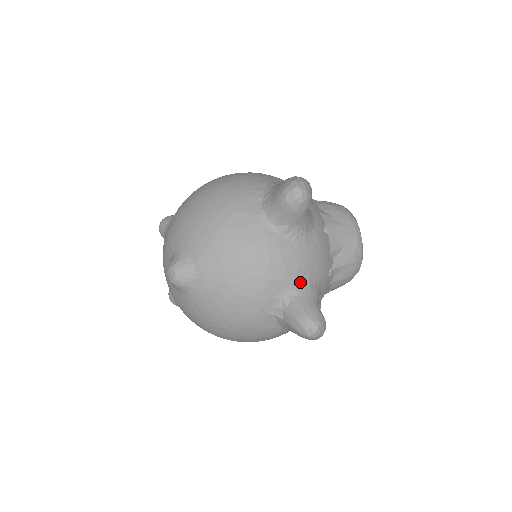
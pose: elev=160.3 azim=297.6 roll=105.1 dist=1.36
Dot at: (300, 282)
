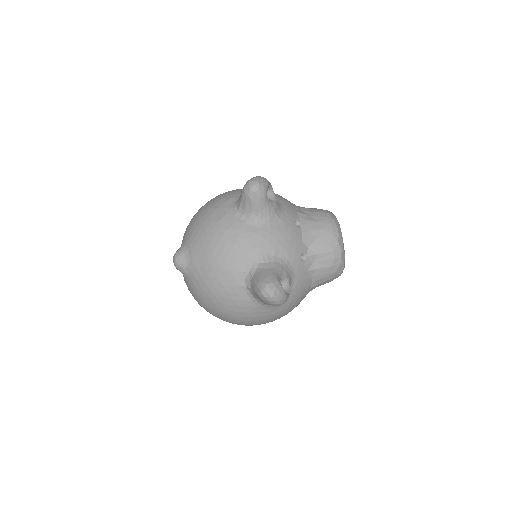
Dot at: (265, 258)
